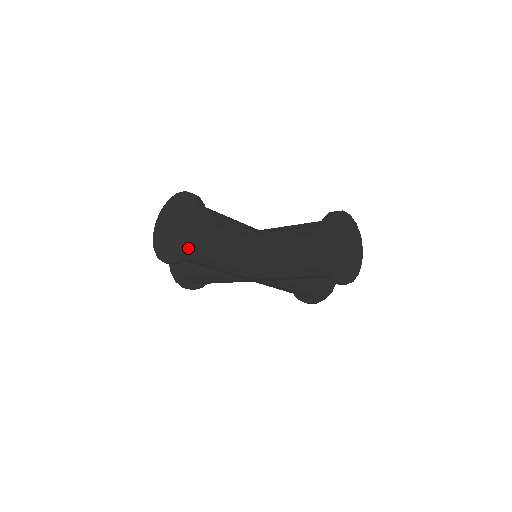
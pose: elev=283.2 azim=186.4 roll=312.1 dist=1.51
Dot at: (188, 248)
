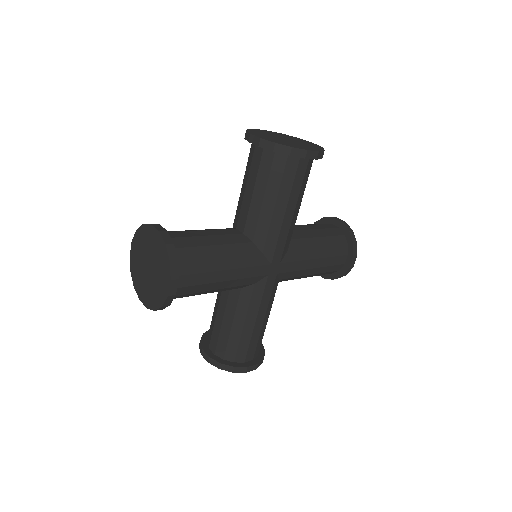
Dot at: (323, 149)
